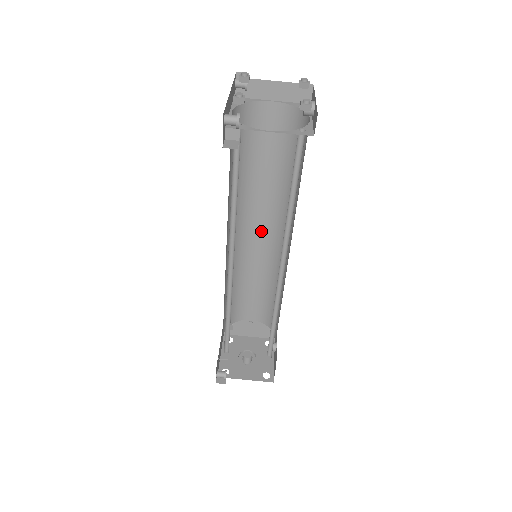
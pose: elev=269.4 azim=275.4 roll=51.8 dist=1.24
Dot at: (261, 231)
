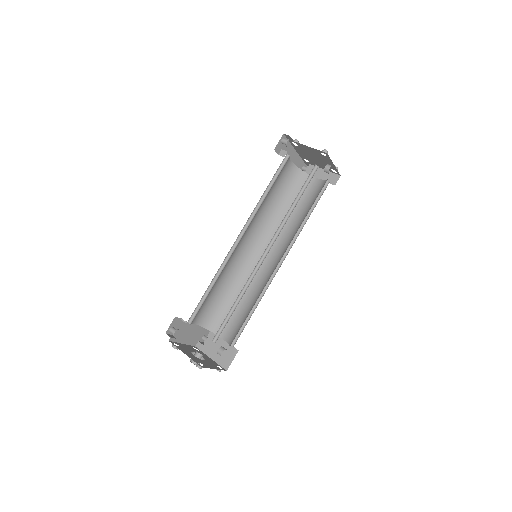
Dot at: (270, 258)
